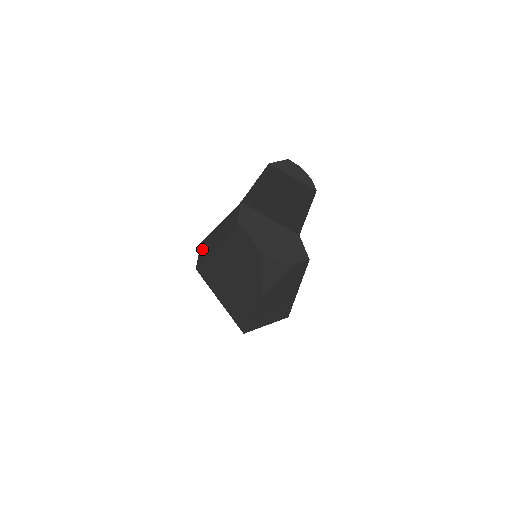
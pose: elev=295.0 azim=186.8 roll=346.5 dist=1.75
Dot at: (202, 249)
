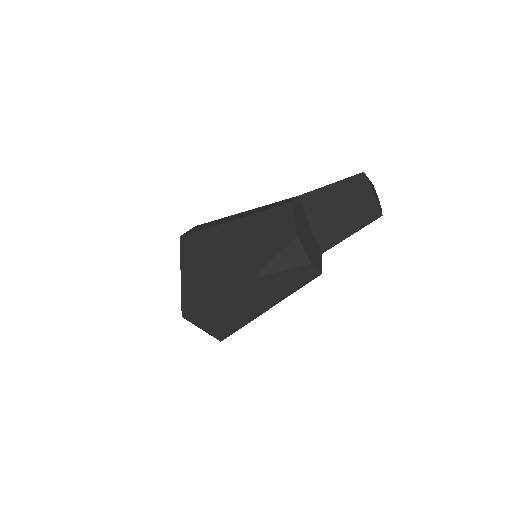
Dot at: (199, 226)
